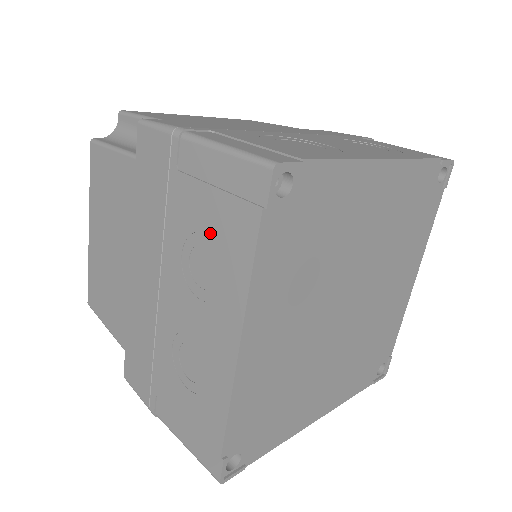
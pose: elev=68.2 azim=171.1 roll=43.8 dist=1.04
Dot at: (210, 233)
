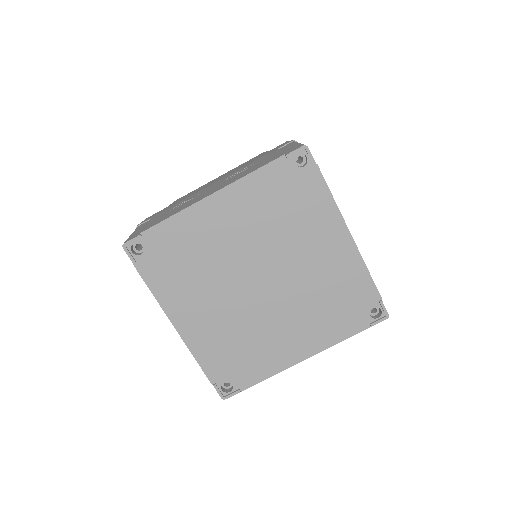
Dot at: (259, 163)
